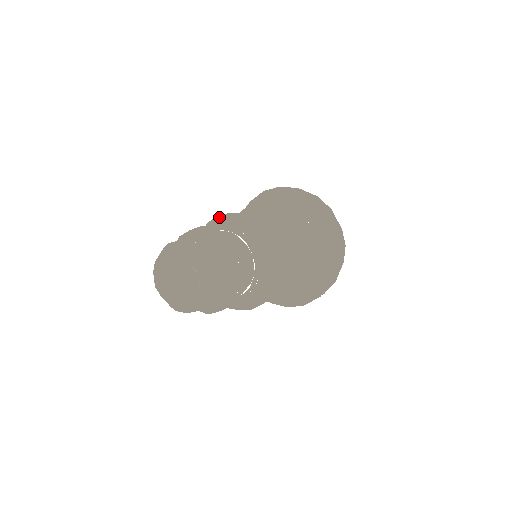
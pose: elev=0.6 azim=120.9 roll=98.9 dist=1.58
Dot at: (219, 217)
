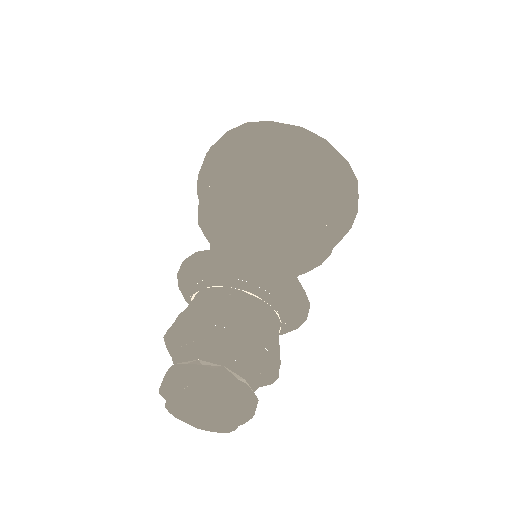
Dot at: (198, 259)
